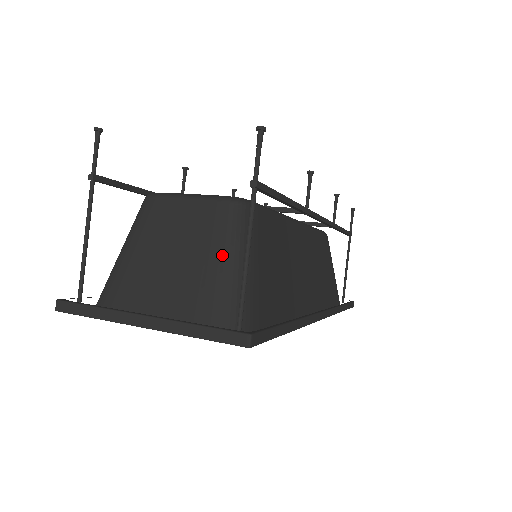
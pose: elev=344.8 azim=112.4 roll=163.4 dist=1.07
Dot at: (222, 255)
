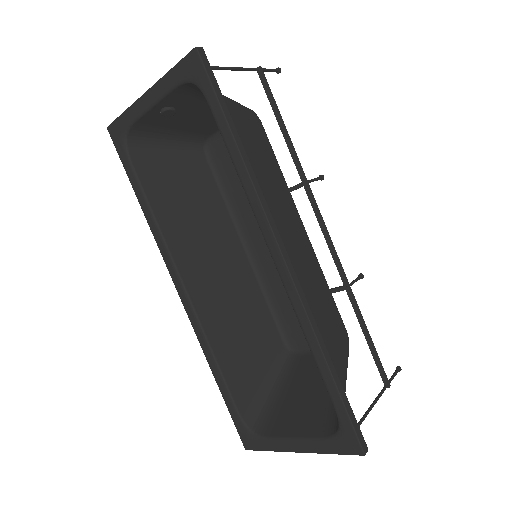
Dot at: occluded
